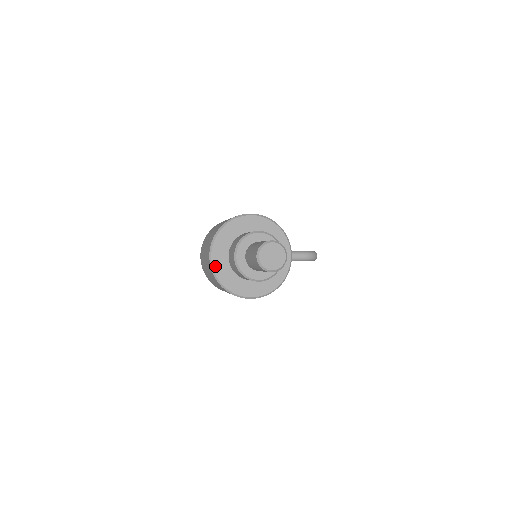
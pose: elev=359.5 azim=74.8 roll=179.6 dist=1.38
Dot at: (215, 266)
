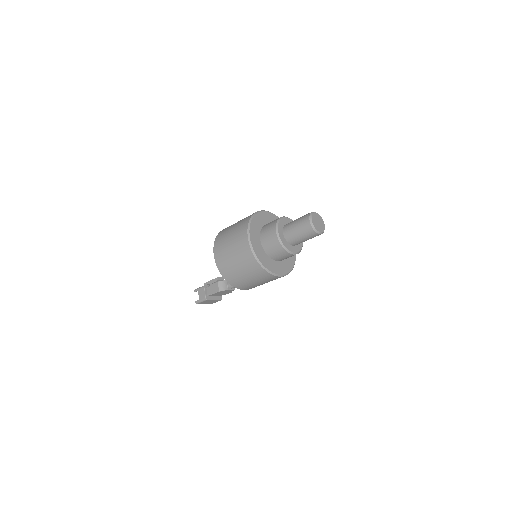
Dot at: (254, 246)
